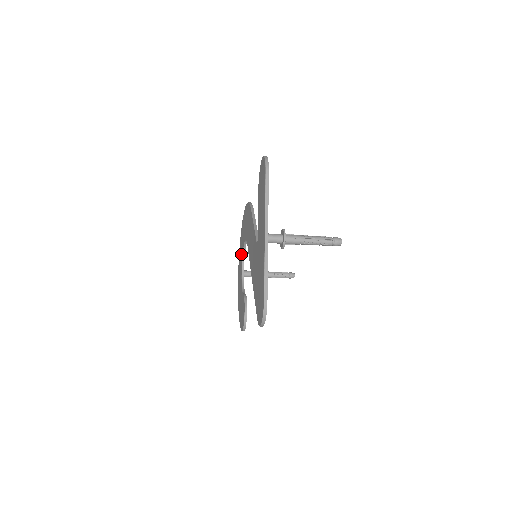
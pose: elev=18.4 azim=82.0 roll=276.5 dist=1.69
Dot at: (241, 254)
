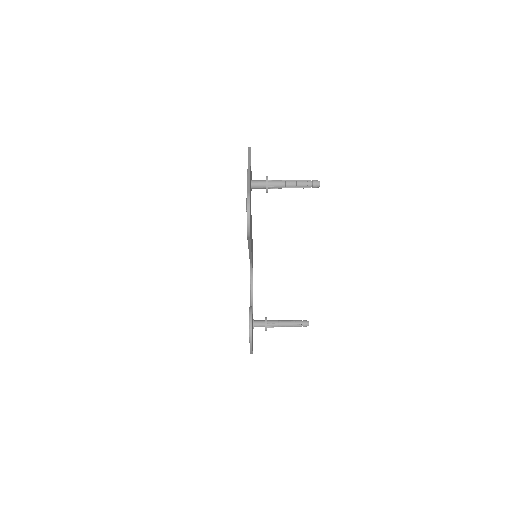
Dot at: occluded
